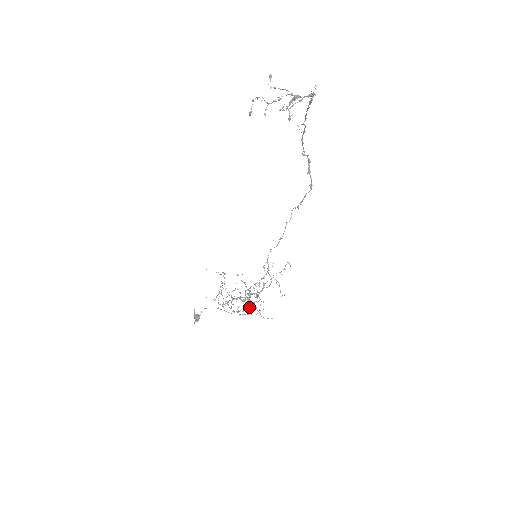
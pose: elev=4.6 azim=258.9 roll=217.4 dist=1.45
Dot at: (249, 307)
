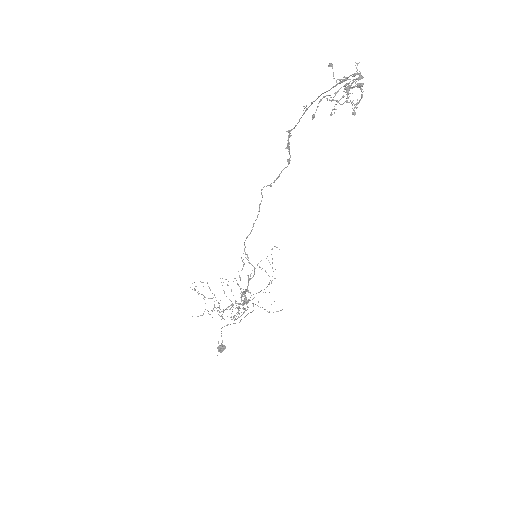
Dot at: (247, 307)
